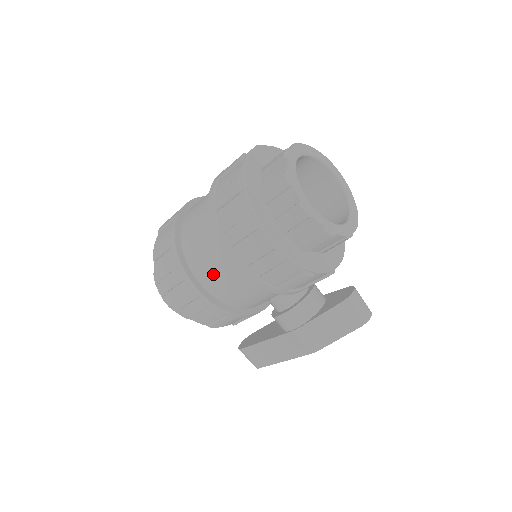
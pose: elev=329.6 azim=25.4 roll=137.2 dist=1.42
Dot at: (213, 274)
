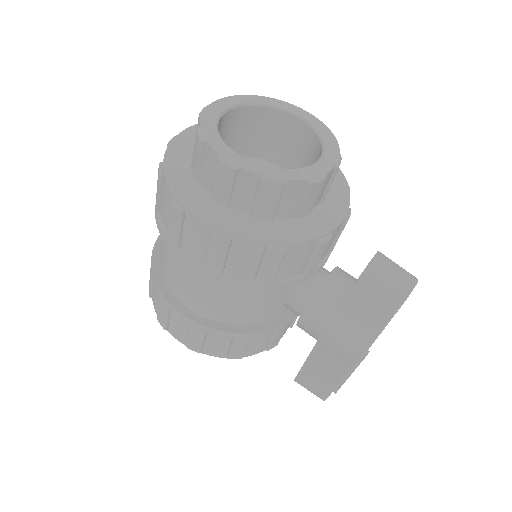
Dot at: (188, 290)
